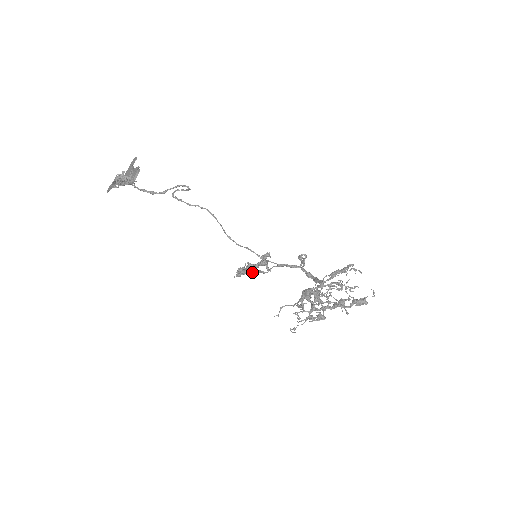
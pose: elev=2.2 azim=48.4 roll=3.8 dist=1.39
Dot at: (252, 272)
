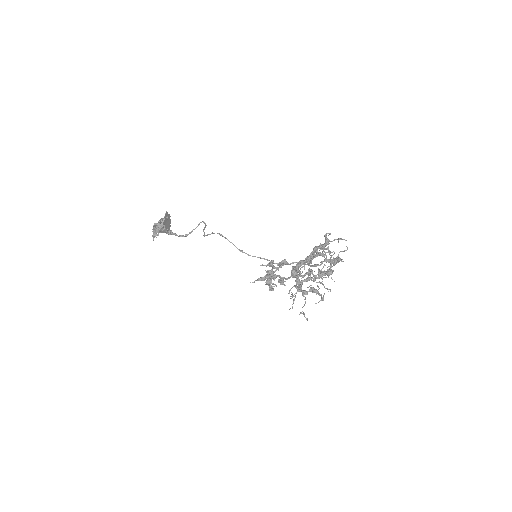
Dot at: (278, 282)
